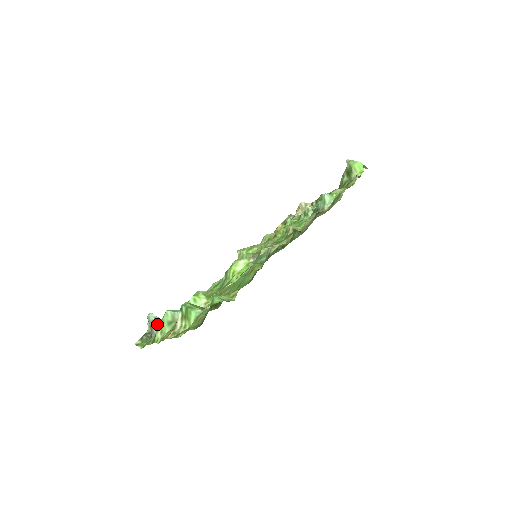
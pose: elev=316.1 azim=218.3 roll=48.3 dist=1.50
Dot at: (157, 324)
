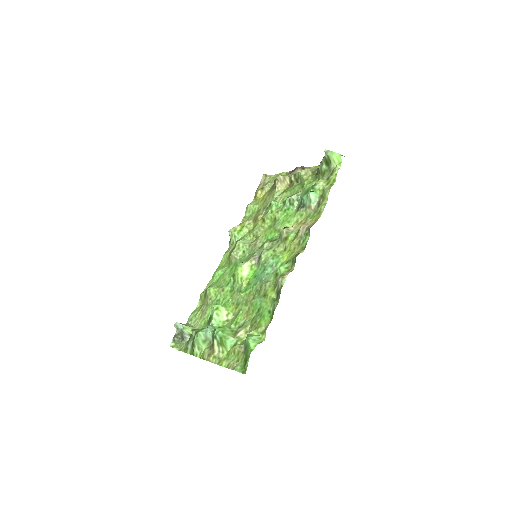
Dot at: (186, 332)
